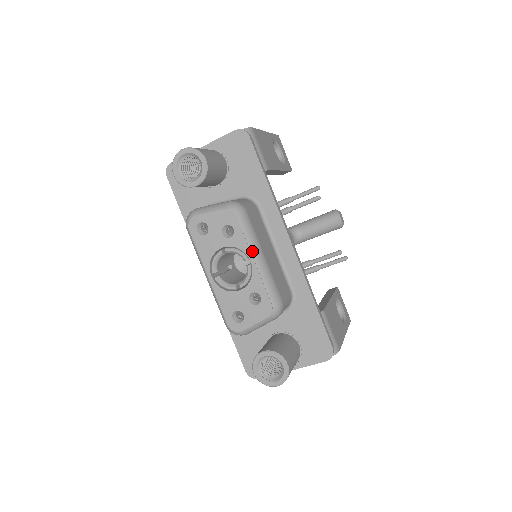
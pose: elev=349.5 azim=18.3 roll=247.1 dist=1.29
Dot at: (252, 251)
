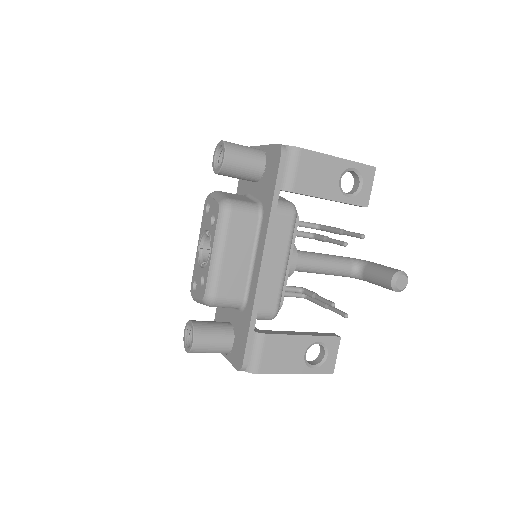
Dot at: (214, 245)
